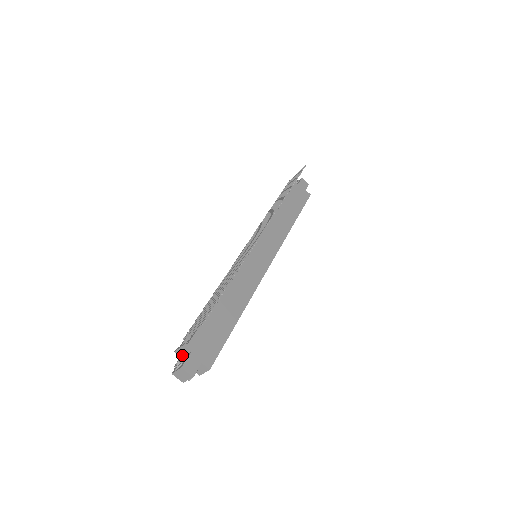
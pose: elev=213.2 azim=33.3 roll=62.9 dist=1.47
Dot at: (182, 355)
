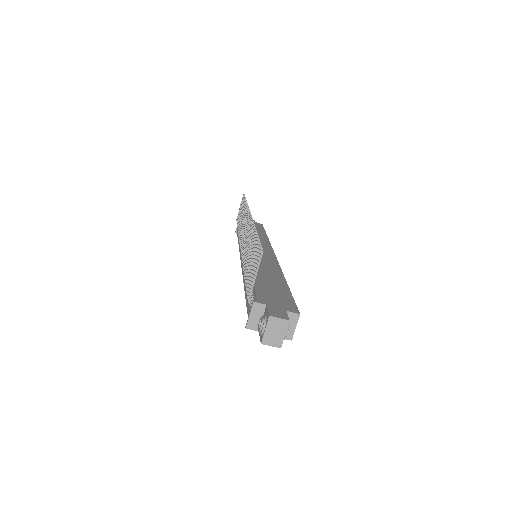
Dot at: (257, 325)
